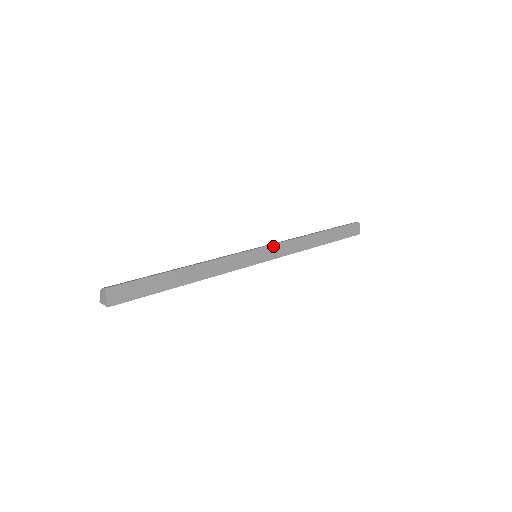
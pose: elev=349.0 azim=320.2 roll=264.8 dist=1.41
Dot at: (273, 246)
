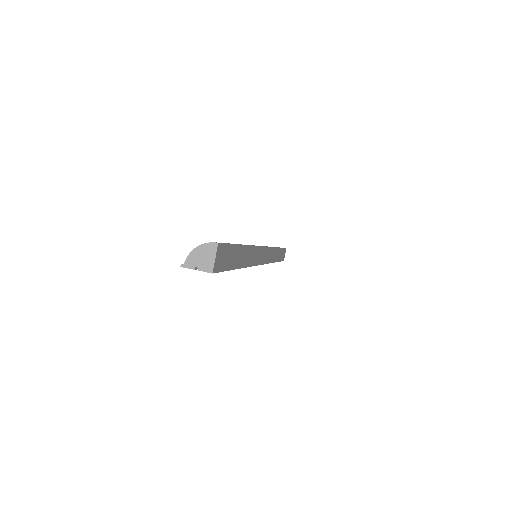
Dot at: (269, 249)
